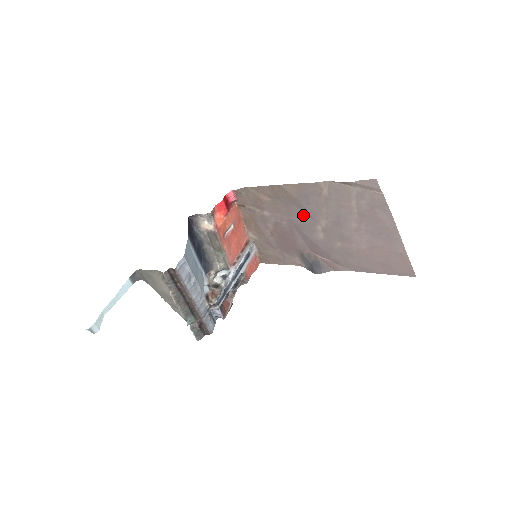
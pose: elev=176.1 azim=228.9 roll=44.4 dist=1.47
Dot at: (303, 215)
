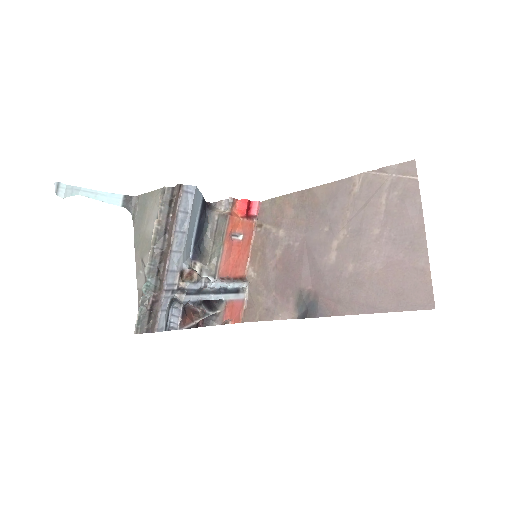
Dot at: (322, 228)
